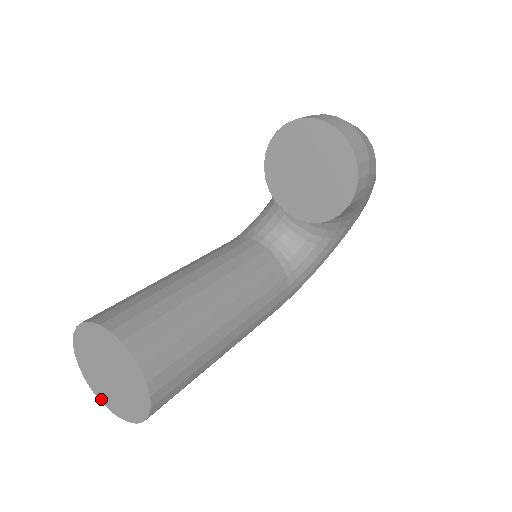
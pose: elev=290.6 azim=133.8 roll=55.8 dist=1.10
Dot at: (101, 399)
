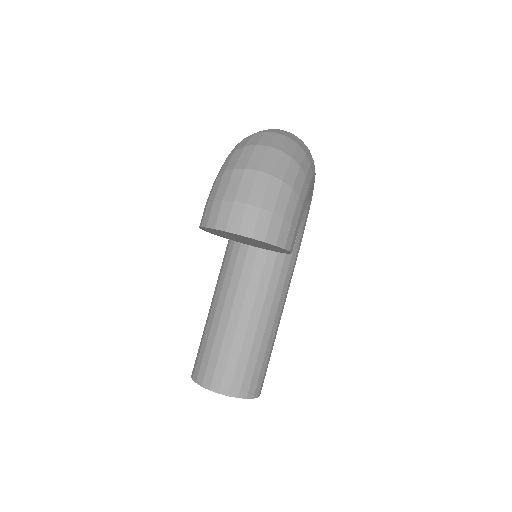
Dot at: occluded
